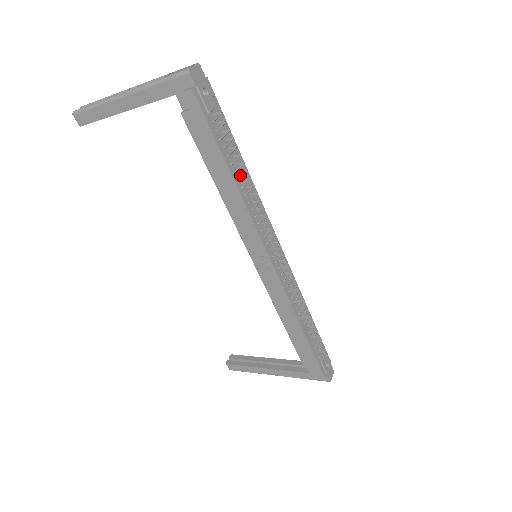
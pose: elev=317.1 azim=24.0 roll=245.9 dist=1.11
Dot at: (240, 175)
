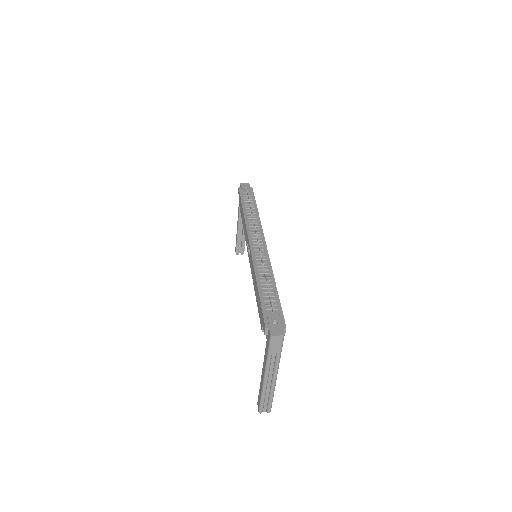
Dot at: (250, 211)
